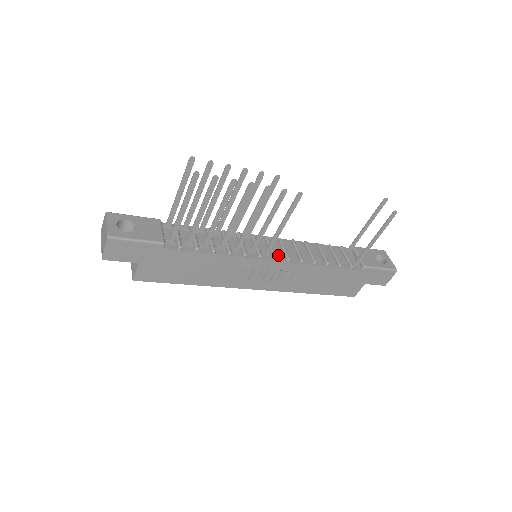
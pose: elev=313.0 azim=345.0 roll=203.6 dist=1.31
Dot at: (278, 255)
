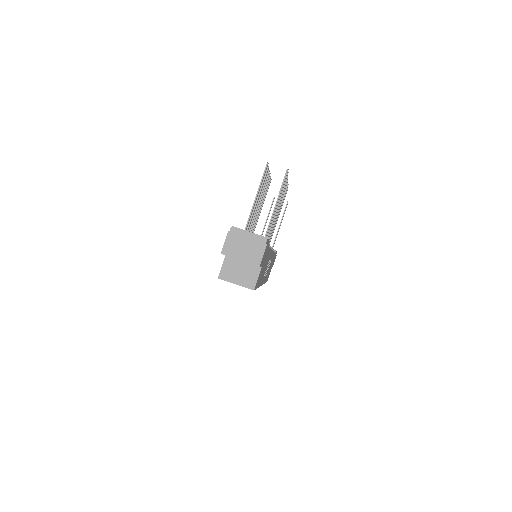
Dot at: occluded
